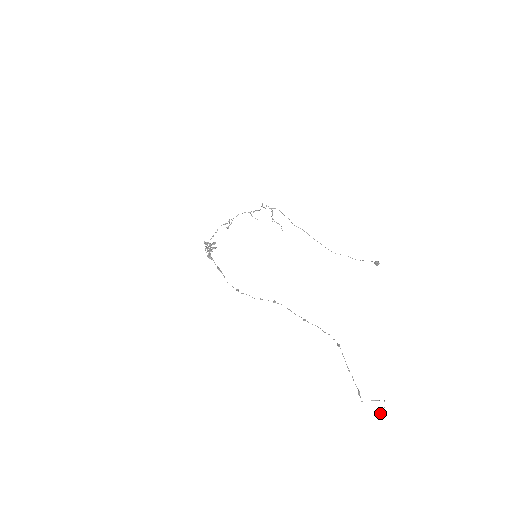
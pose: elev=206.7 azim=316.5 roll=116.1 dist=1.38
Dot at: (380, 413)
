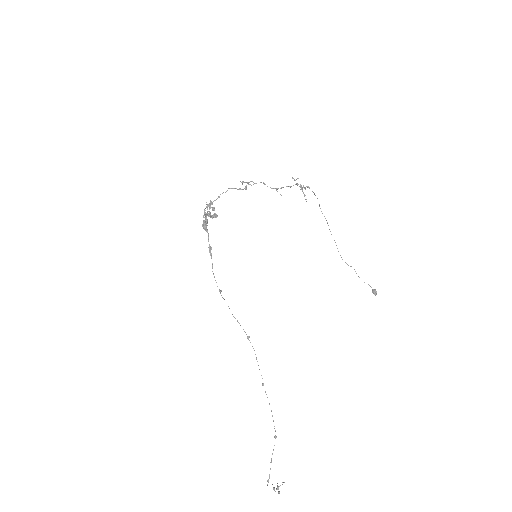
Dot at: (277, 487)
